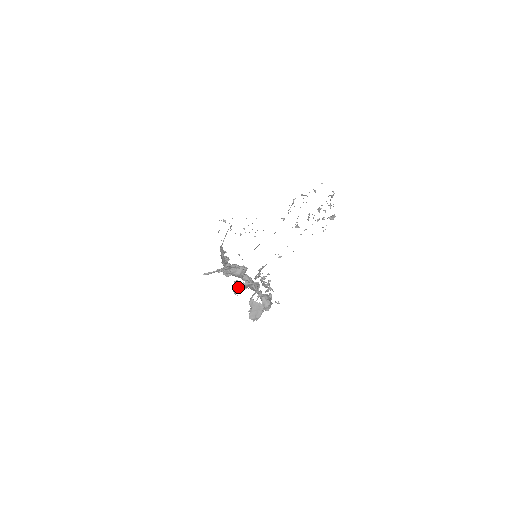
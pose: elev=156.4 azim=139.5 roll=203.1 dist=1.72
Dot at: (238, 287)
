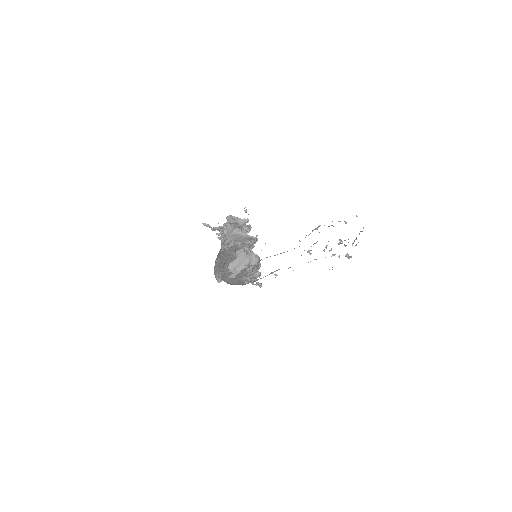
Dot at: (234, 233)
